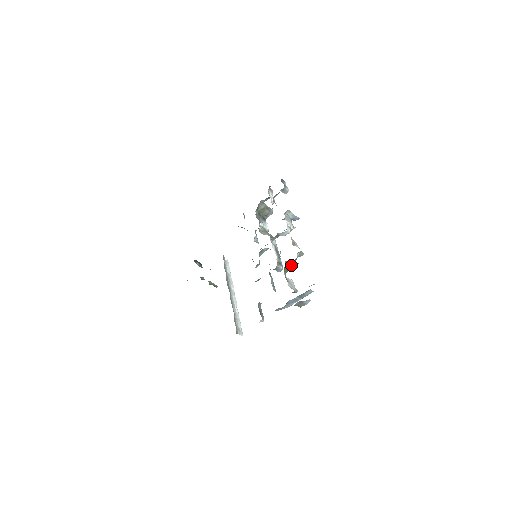
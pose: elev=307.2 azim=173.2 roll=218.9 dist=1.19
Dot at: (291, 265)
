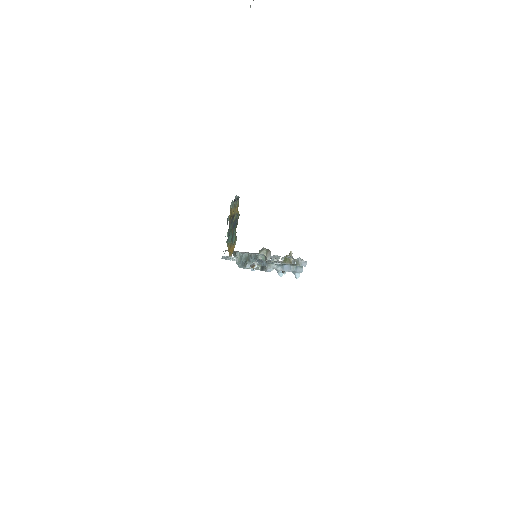
Dot at: (291, 257)
